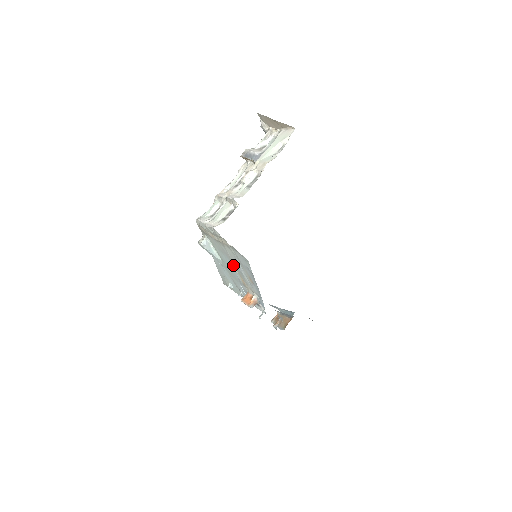
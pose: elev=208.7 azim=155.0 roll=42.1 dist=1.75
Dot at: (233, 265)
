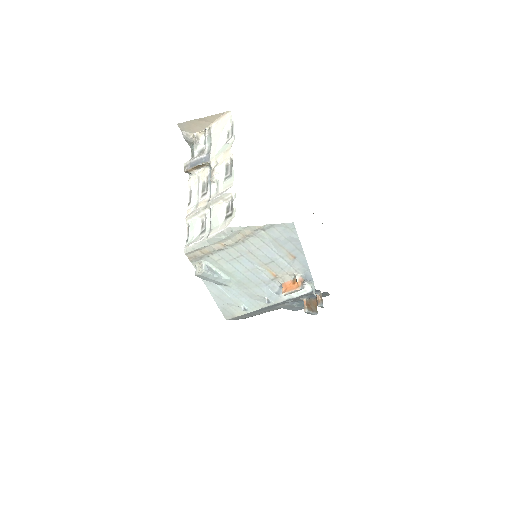
Dot at: (257, 263)
